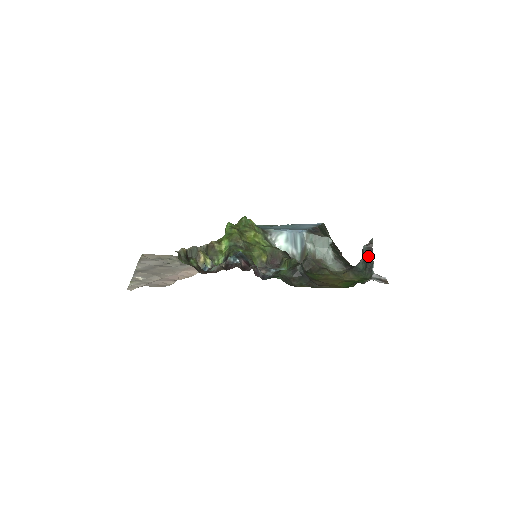
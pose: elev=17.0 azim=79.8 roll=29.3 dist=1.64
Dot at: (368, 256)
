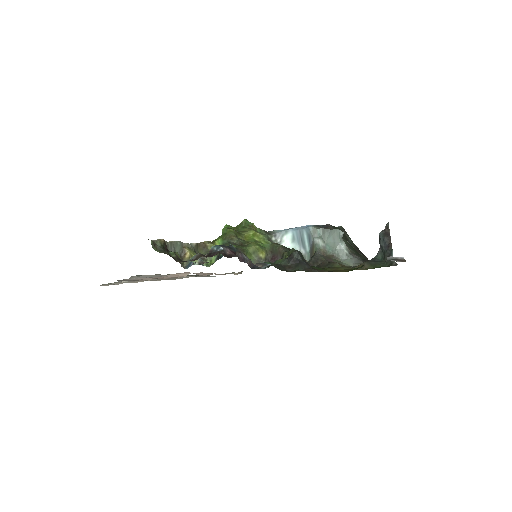
Dot at: (385, 242)
